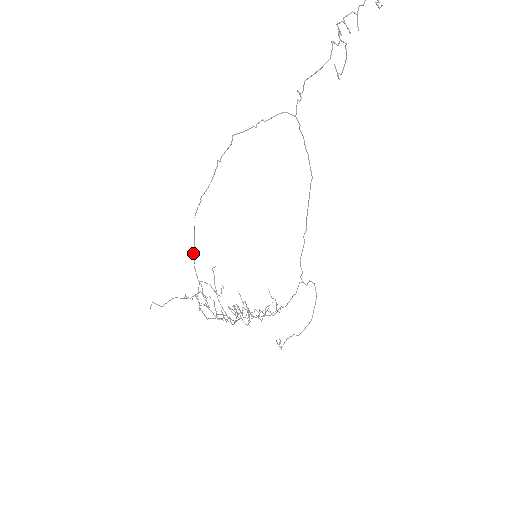
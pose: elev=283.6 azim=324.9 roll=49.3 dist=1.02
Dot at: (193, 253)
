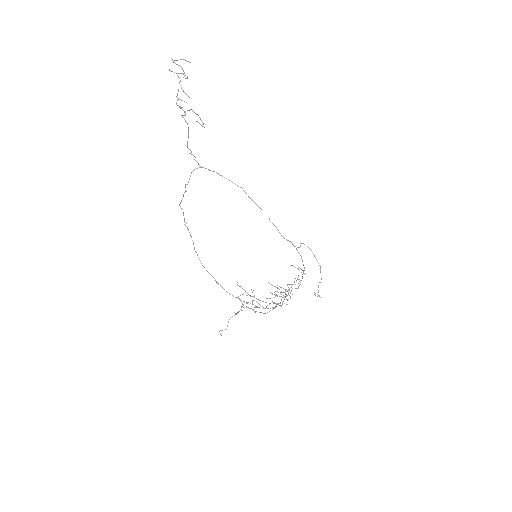
Dot at: occluded
